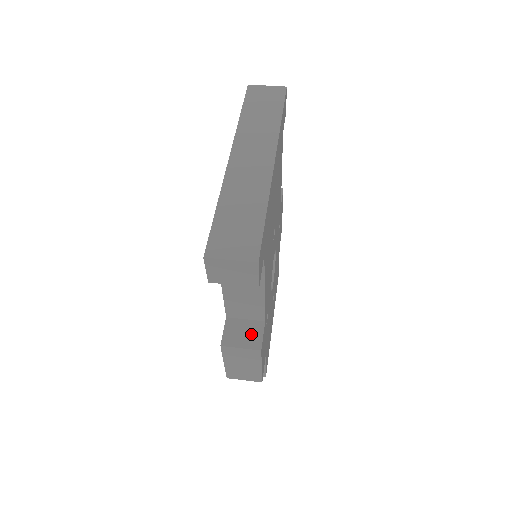
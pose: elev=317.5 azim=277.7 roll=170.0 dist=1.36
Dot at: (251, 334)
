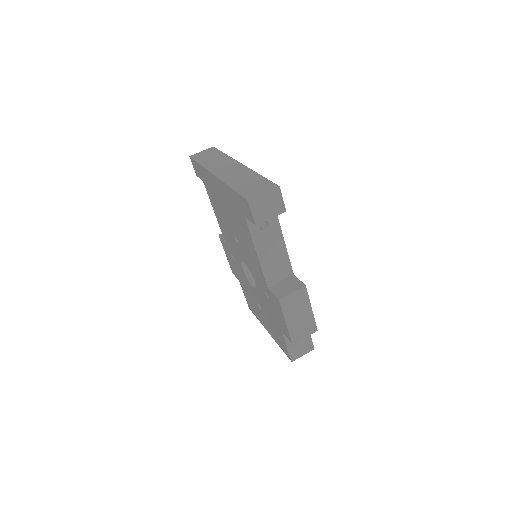
Dot at: (292, 284)
